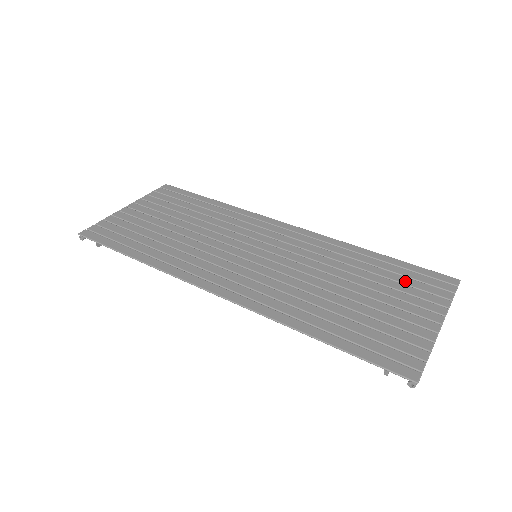
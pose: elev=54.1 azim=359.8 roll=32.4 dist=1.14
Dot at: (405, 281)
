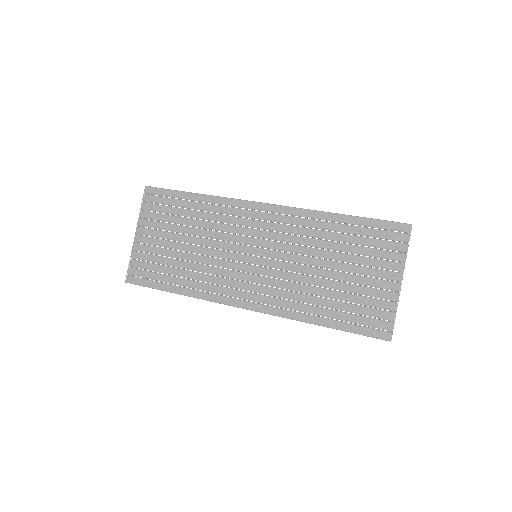
Dot at: (370, 244)
